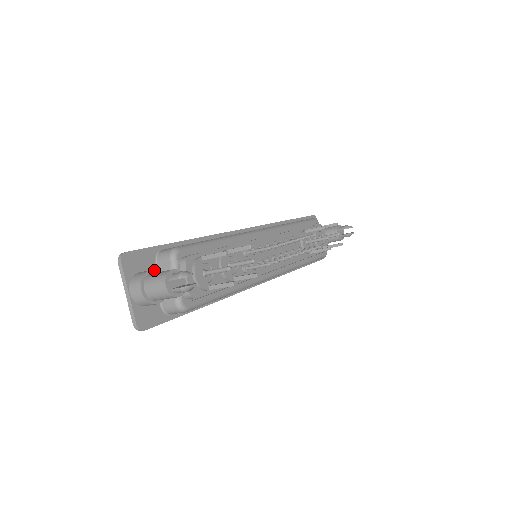
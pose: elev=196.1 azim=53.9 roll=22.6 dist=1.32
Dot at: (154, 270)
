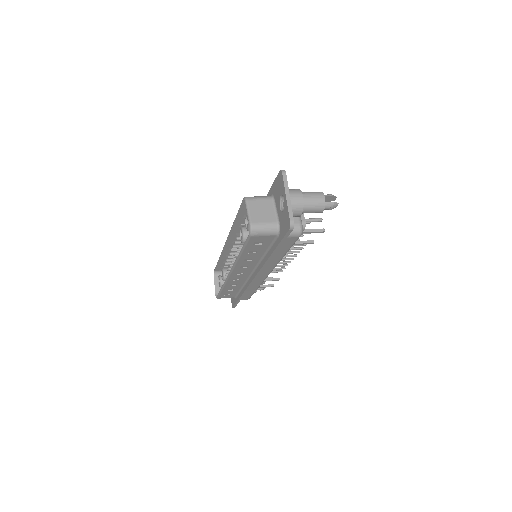
Dot at: occluded
